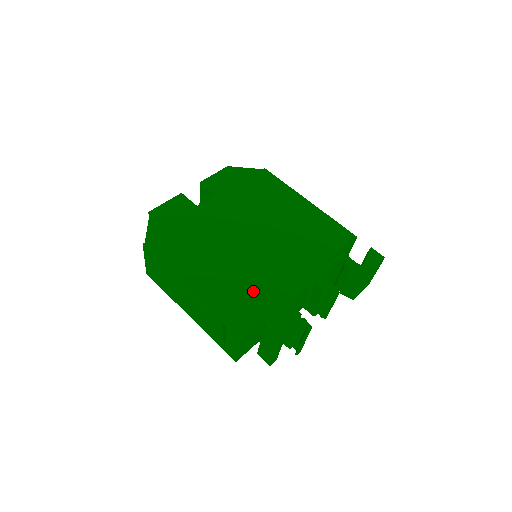
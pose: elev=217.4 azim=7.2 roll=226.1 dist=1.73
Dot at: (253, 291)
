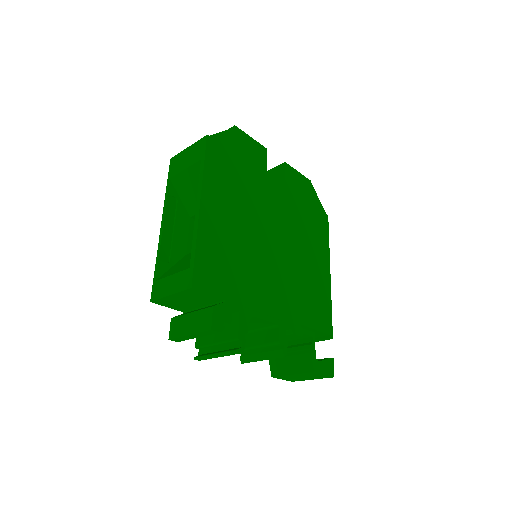
Dot at: (236, 271)
